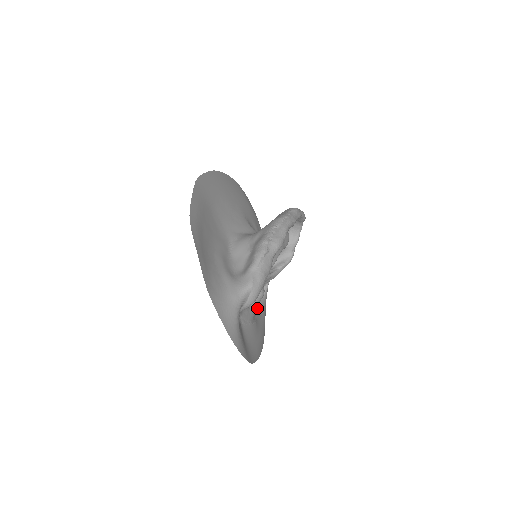
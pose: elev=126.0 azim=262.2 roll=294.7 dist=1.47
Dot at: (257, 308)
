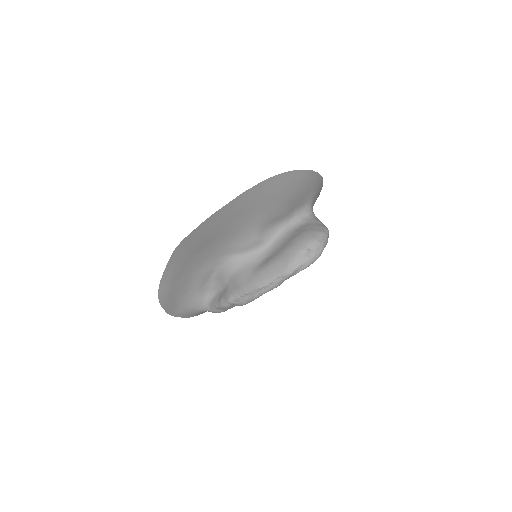
Dot at: occluded
